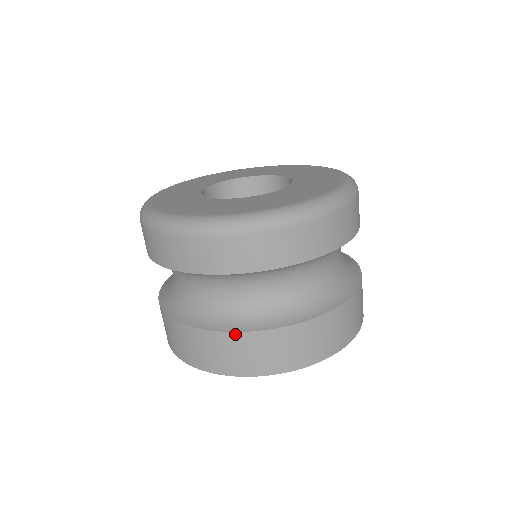
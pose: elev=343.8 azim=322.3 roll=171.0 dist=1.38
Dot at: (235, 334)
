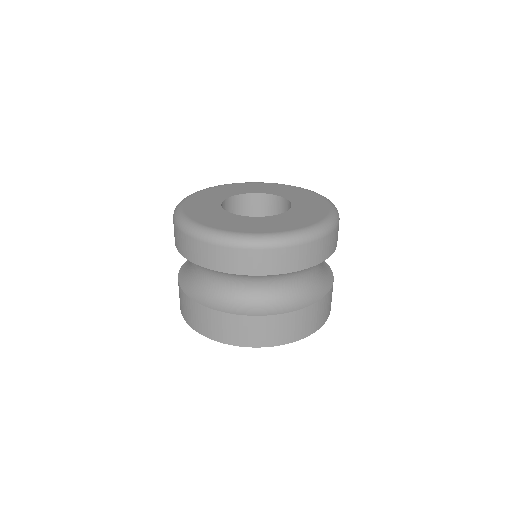
Dot at: (314, 305)
